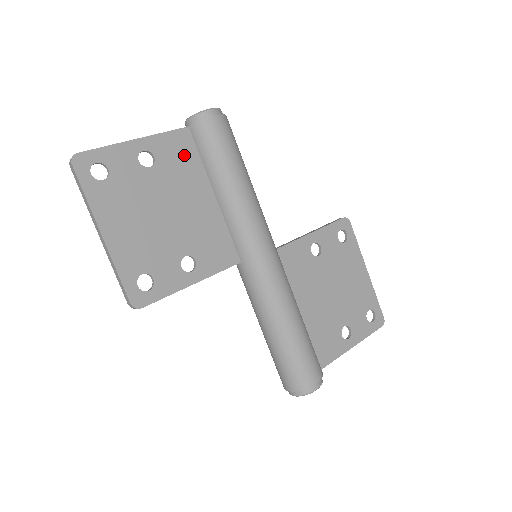
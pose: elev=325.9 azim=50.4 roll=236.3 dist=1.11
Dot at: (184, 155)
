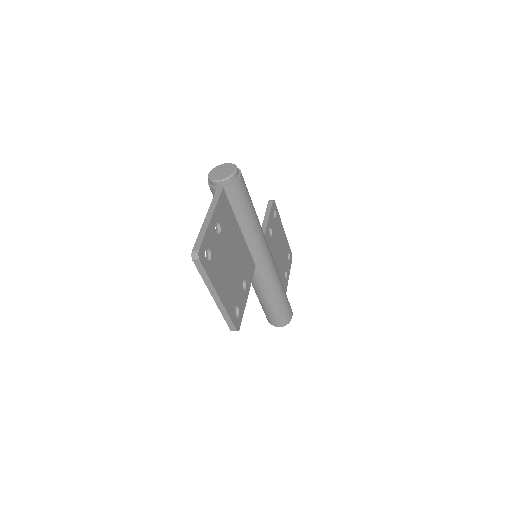
Dot at: (227, 211)
